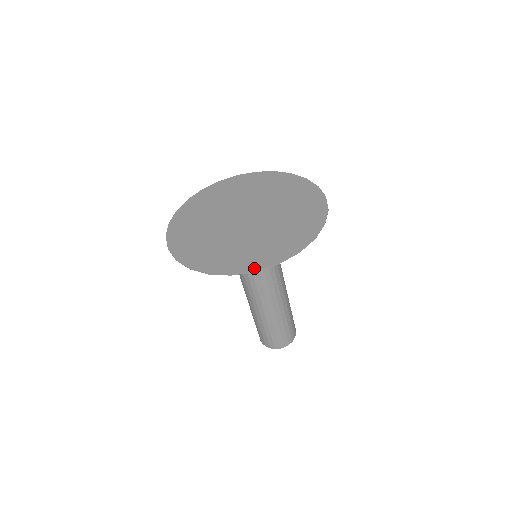
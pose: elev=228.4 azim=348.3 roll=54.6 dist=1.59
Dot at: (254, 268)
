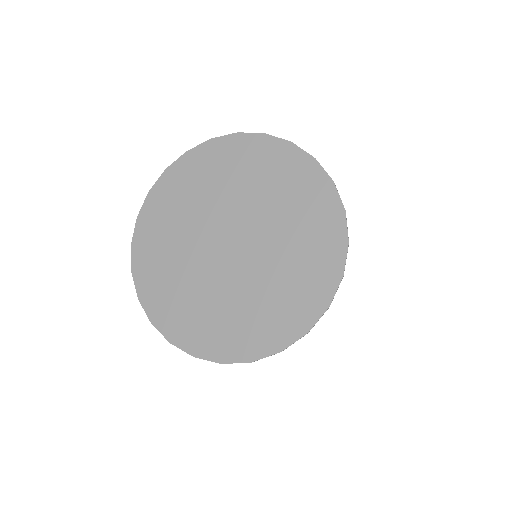
Dot at: (194, 351)
